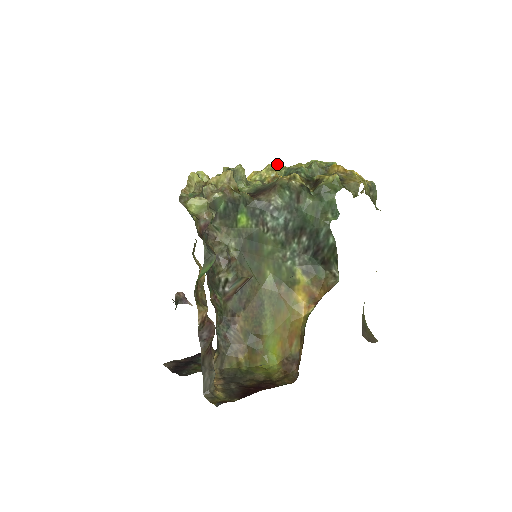
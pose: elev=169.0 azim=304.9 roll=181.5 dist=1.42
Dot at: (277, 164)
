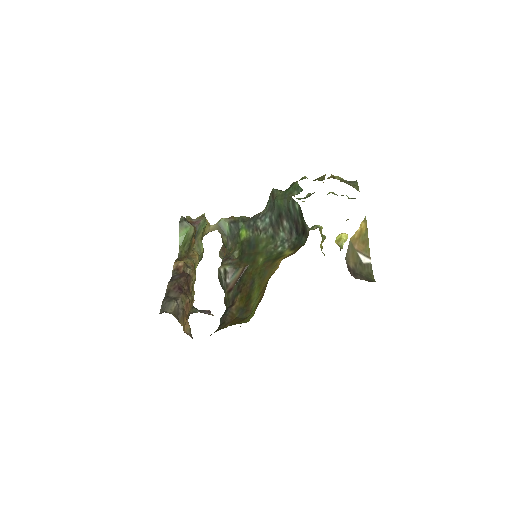
Dot at: occluded
